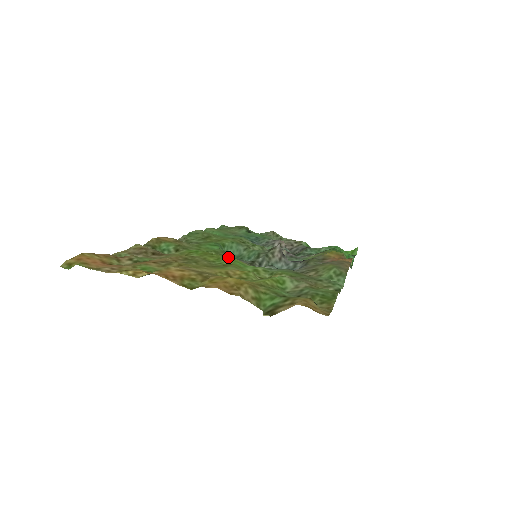
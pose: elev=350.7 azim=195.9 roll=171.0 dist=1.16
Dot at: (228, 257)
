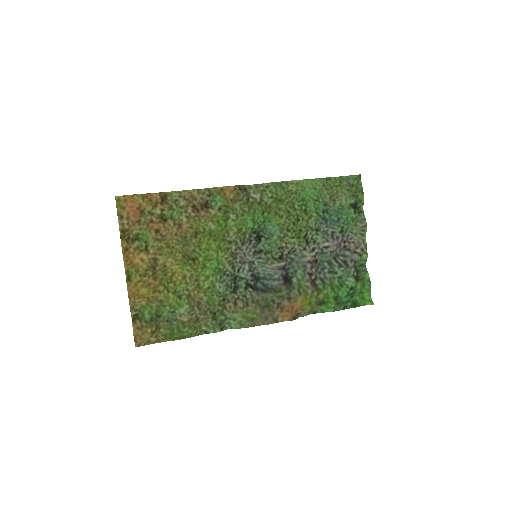
Dot at: (222, 249)
